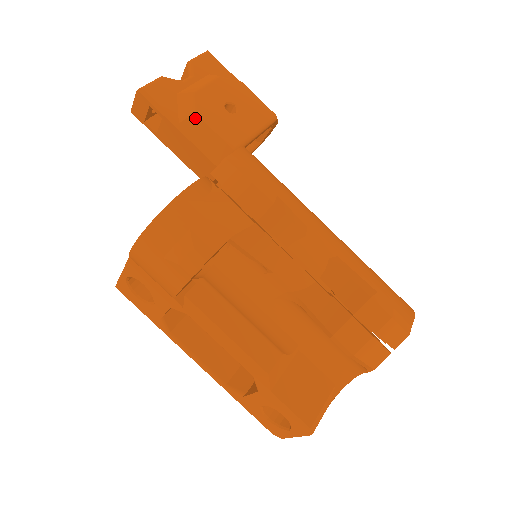
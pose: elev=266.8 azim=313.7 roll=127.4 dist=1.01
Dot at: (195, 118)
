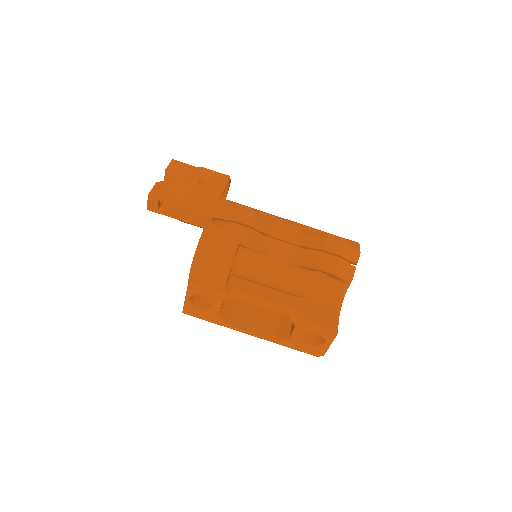
Dot at: (187, 194)
